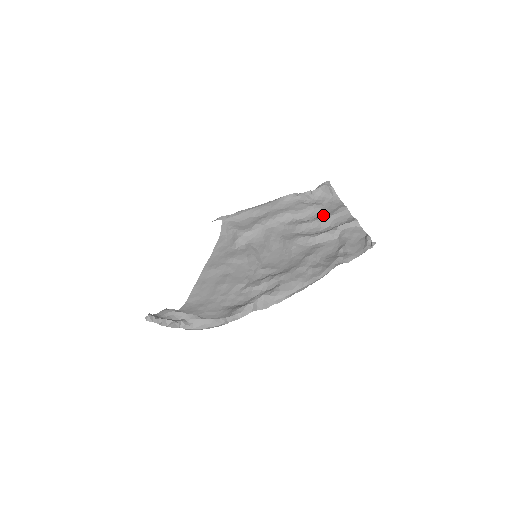
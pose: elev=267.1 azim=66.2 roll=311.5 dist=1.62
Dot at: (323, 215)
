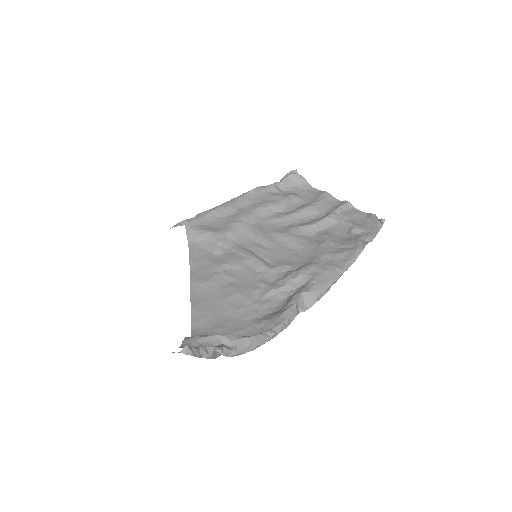
Dot at: (306, 203)
